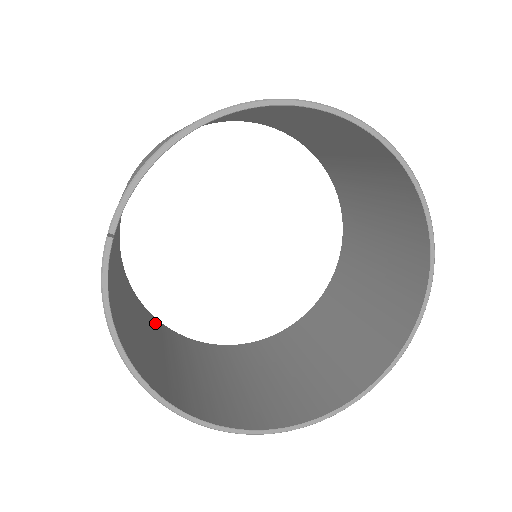
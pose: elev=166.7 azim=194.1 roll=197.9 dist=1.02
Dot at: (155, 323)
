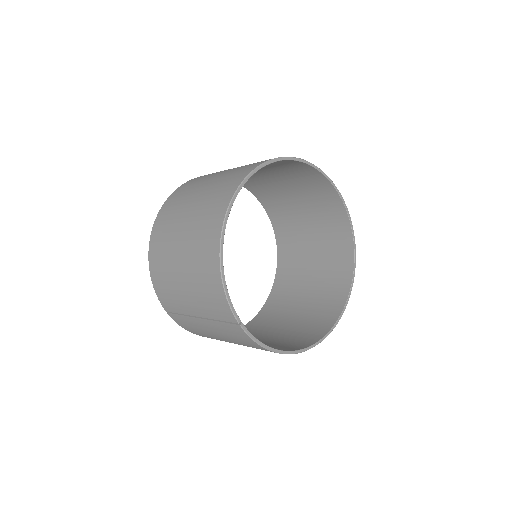
Dot at: occluded
